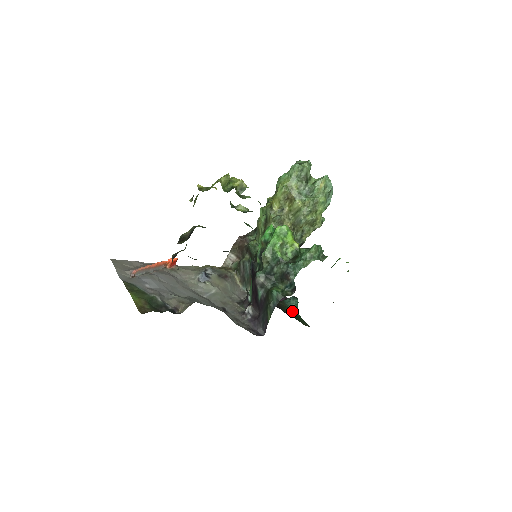
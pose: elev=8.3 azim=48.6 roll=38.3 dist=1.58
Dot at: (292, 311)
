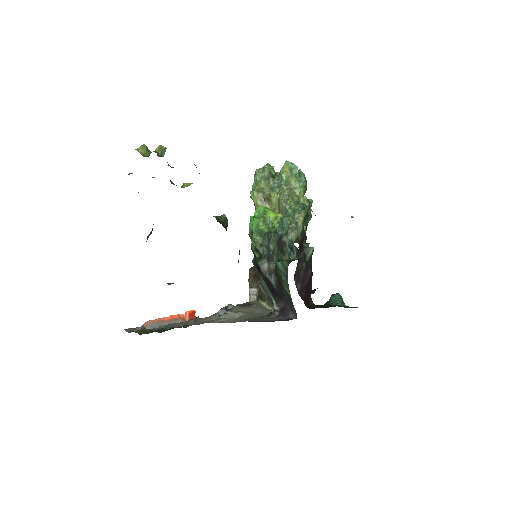
Dot at: occluded
